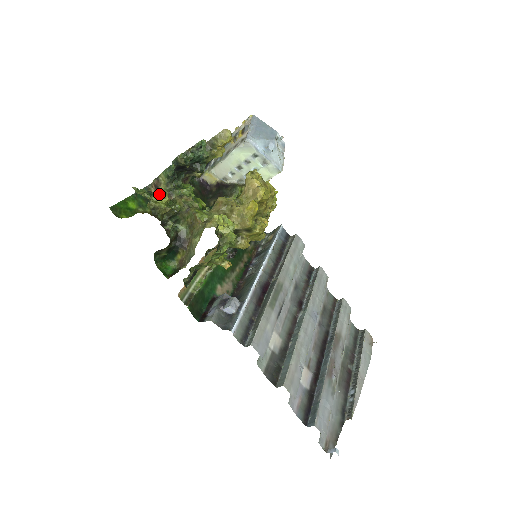
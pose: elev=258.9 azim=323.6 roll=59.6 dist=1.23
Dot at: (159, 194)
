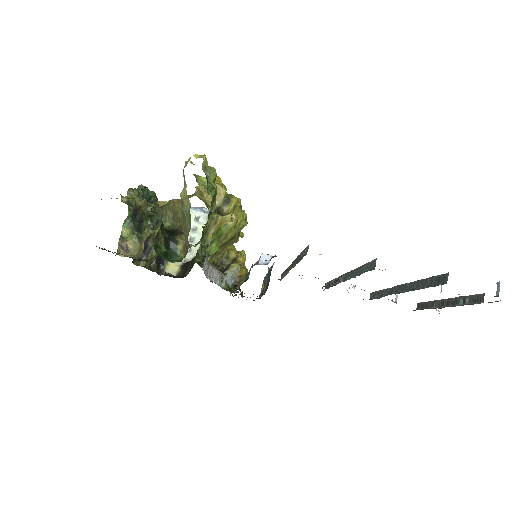
Dot at: (127, 195)
